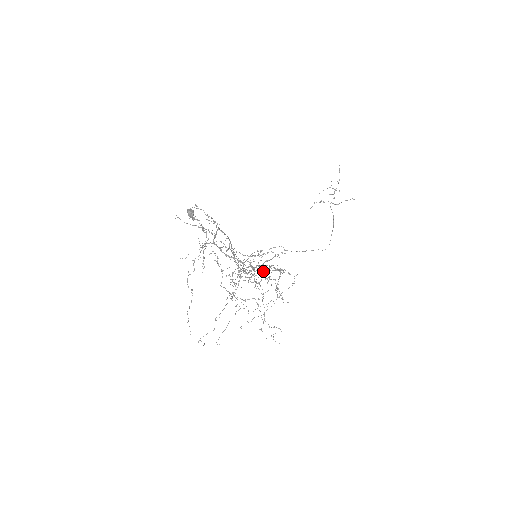
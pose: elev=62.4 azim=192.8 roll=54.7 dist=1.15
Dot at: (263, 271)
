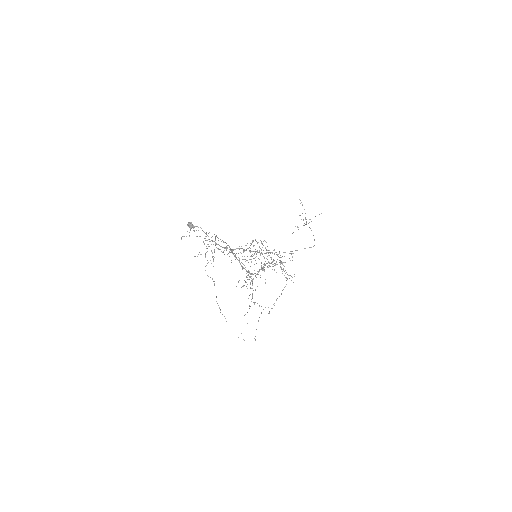
Dot at: occluded
